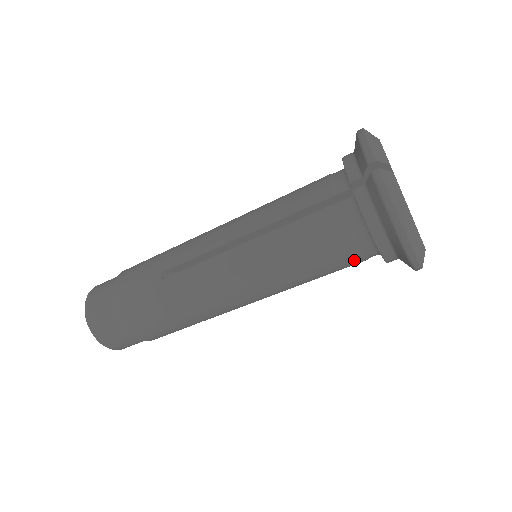
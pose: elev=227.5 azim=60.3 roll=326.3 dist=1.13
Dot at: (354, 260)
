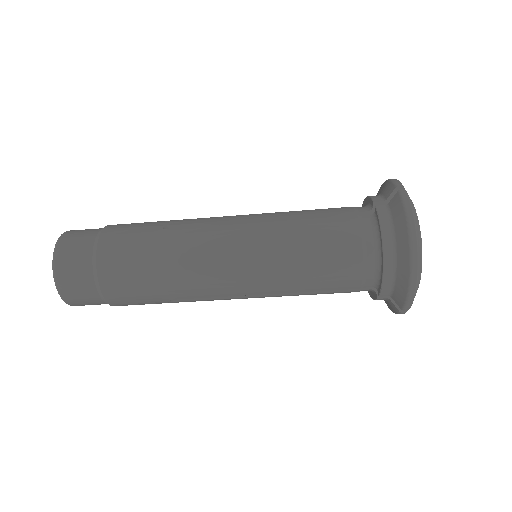
Dot at: (354, 274)
